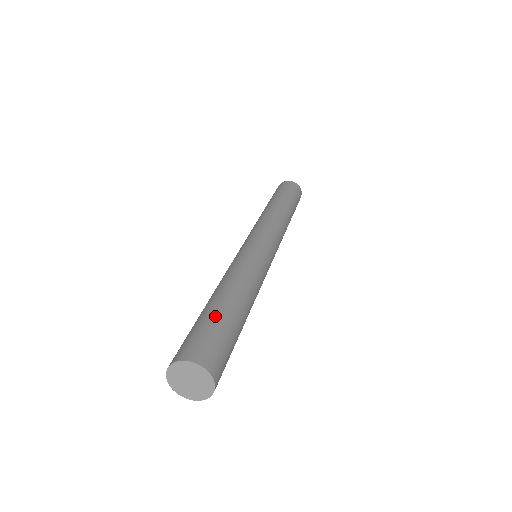
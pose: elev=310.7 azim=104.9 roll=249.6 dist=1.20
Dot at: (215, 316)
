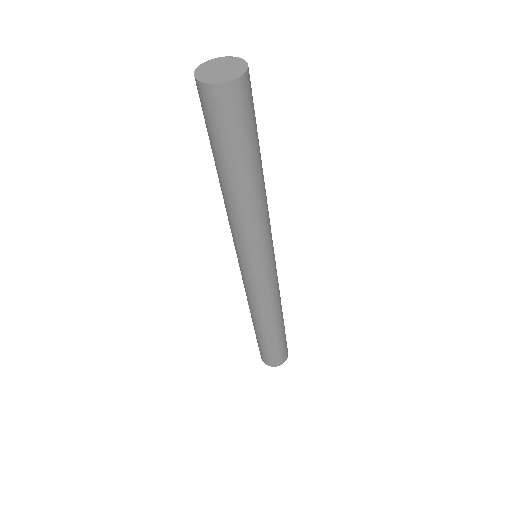
Dot at: occluded
